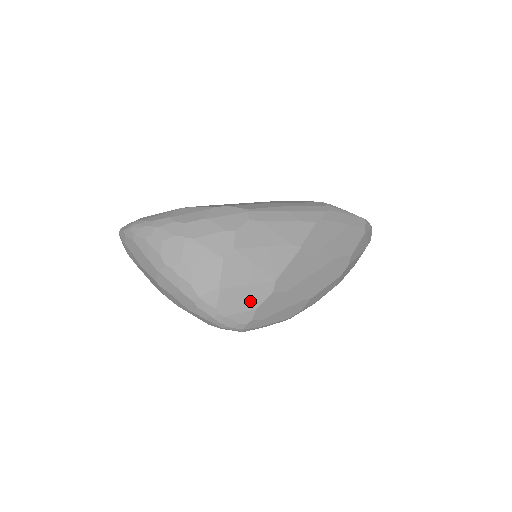
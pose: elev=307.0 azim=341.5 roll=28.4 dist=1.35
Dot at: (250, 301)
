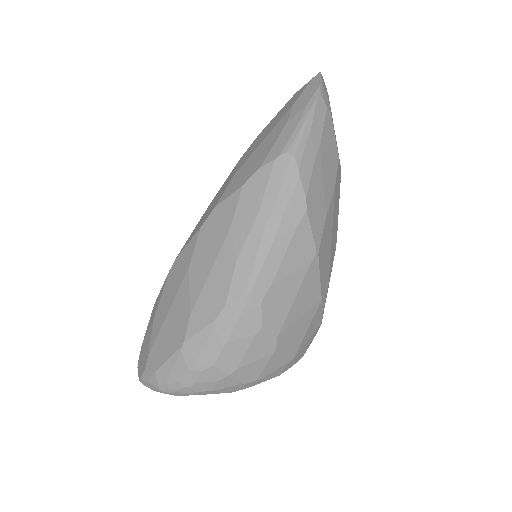
Dot at: (314, 329)
